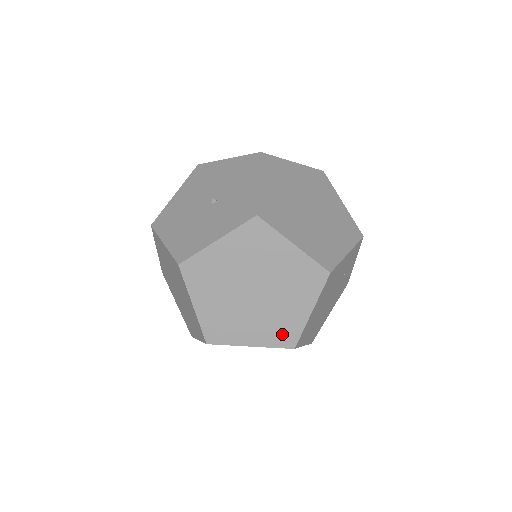
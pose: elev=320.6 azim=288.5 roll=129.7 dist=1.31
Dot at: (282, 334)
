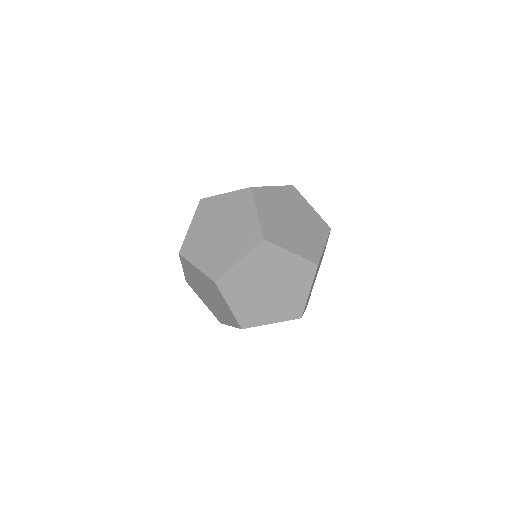
Dot at: (216, 268)
